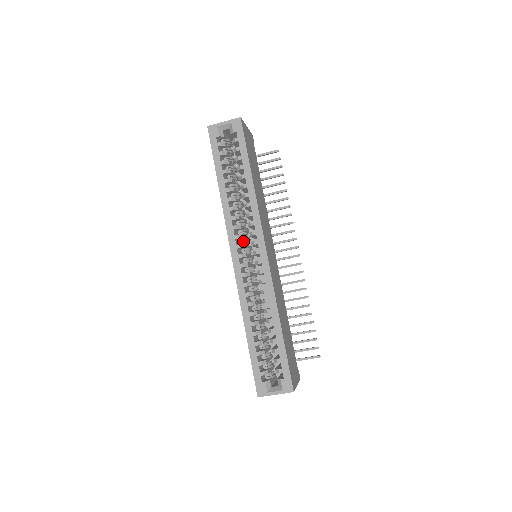
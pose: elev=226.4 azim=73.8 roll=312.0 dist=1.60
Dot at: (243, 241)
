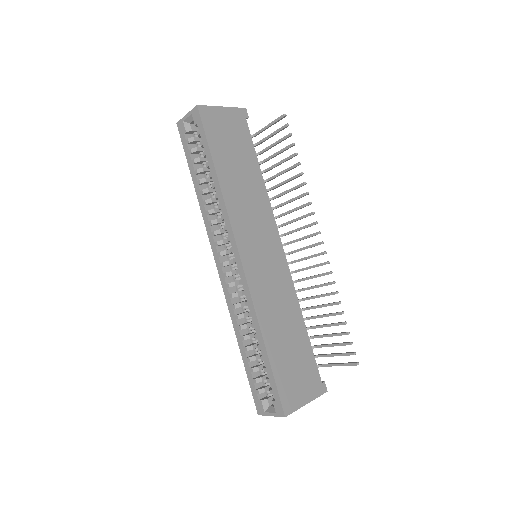
Dot at: occluded
